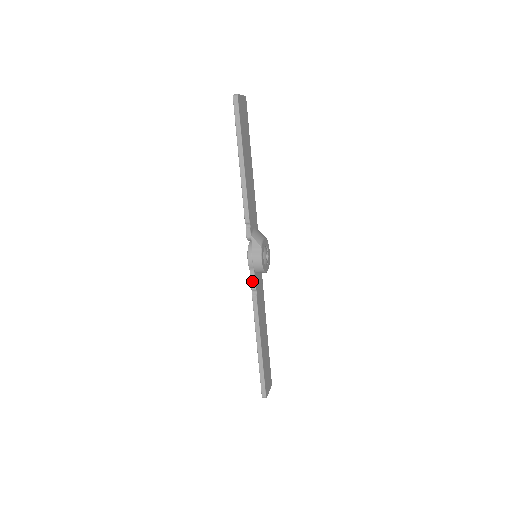
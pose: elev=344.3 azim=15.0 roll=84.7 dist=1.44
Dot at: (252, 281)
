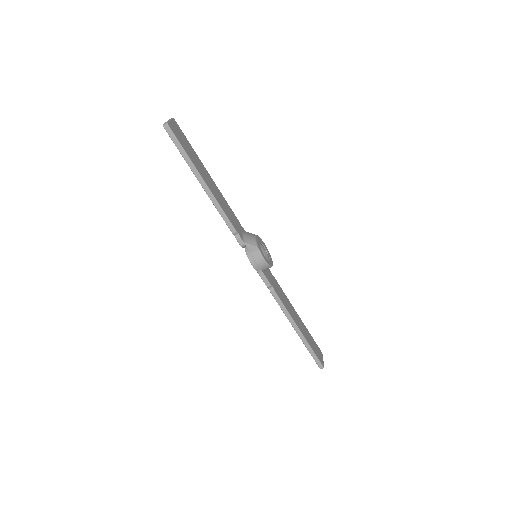
Dot at: (264, 280)
